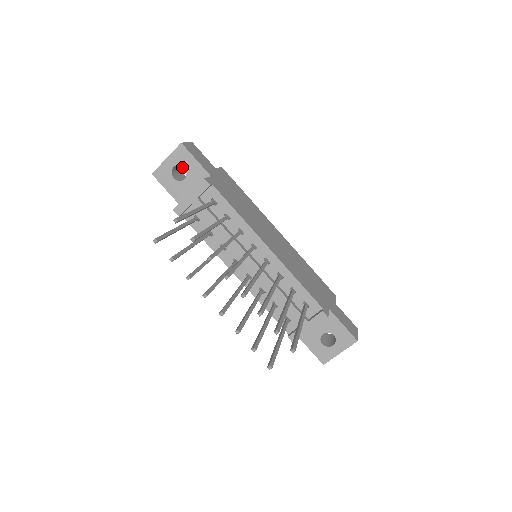
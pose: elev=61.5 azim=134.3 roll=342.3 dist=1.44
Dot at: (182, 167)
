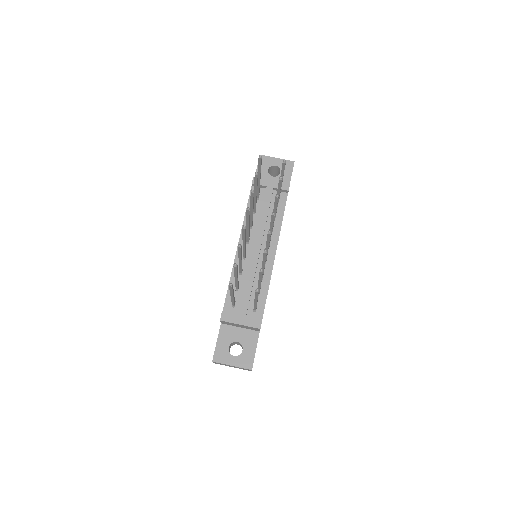
Dot at: (272, 175)
